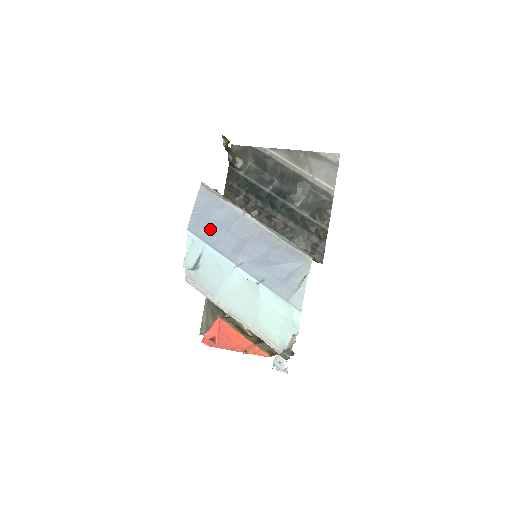
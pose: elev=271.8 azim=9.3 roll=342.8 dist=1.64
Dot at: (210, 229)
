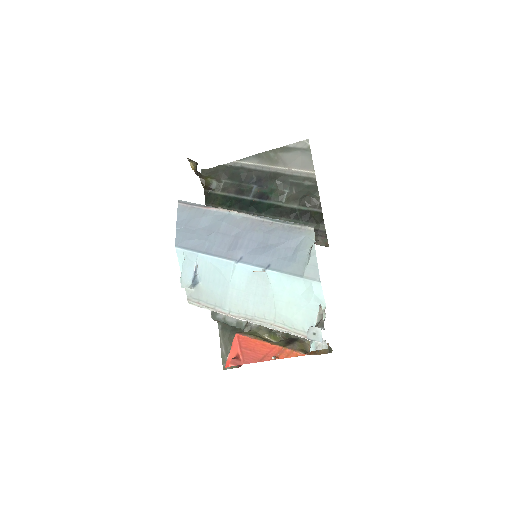
Dot at: (199, 238)
